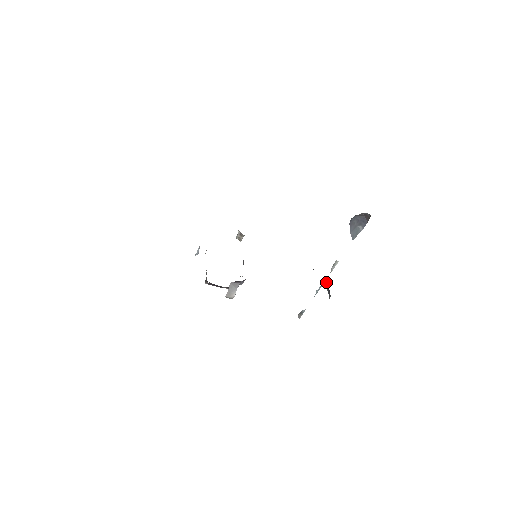
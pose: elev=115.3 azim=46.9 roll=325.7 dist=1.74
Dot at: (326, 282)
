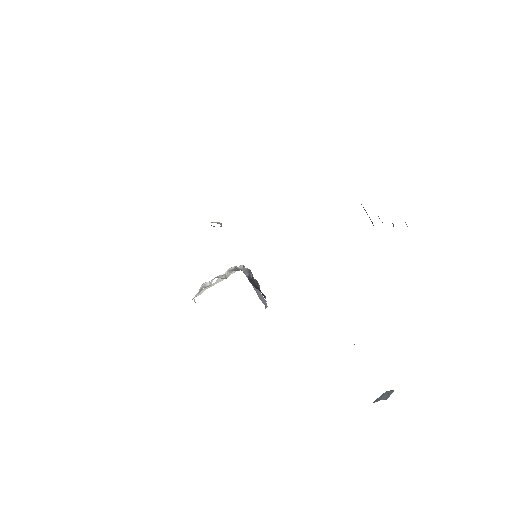
Dot at: occluded
